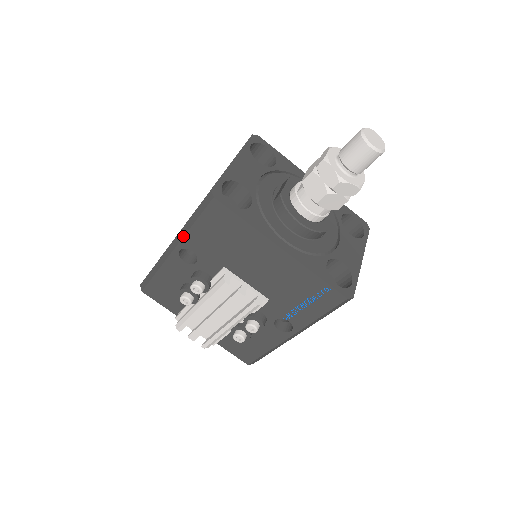
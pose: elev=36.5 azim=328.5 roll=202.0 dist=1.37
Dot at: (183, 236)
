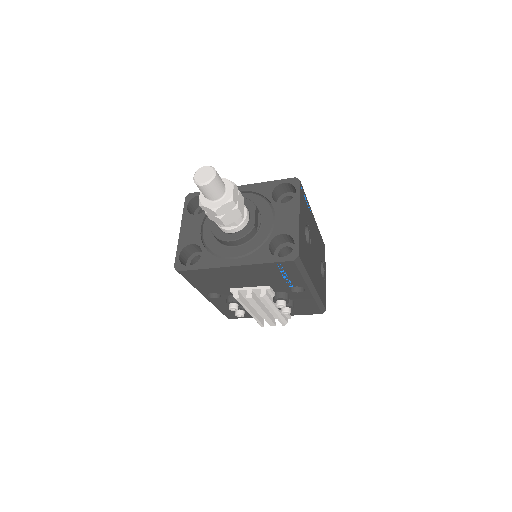
Dot at: occluded
